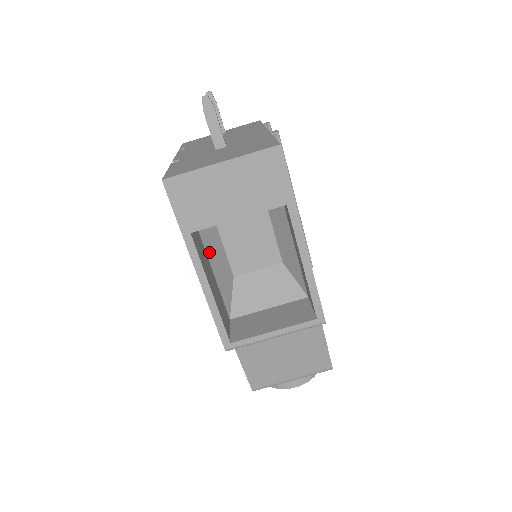
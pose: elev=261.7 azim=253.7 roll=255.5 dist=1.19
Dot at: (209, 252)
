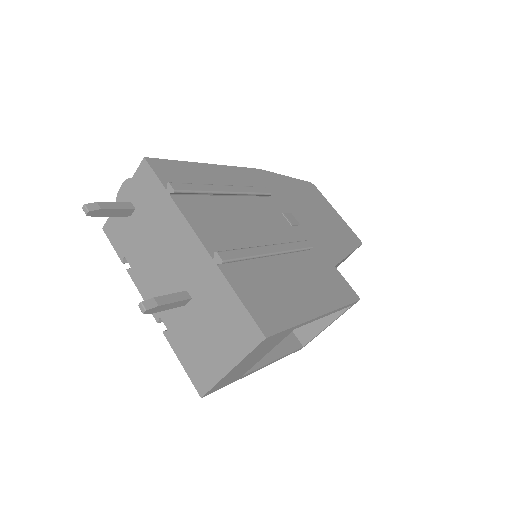
Dot at: occluded
